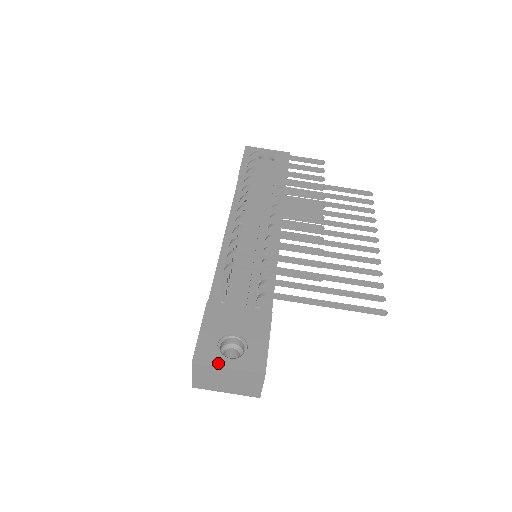
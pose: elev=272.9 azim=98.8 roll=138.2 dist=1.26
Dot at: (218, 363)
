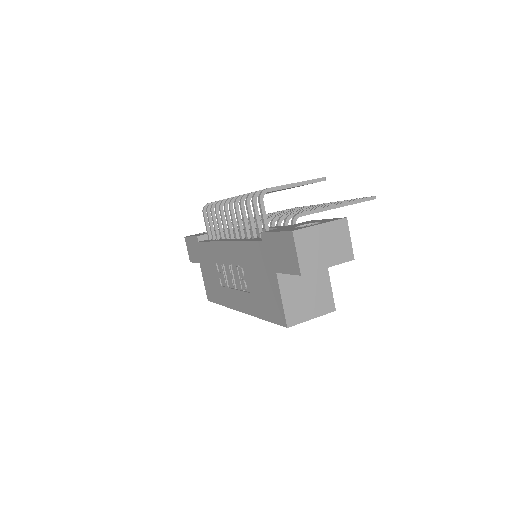
Dot at: (310, 226)
